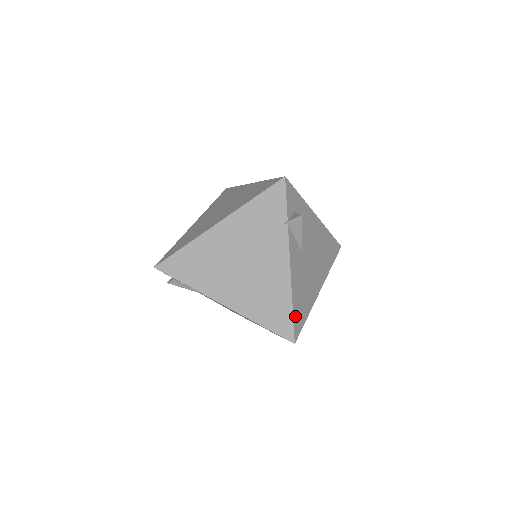
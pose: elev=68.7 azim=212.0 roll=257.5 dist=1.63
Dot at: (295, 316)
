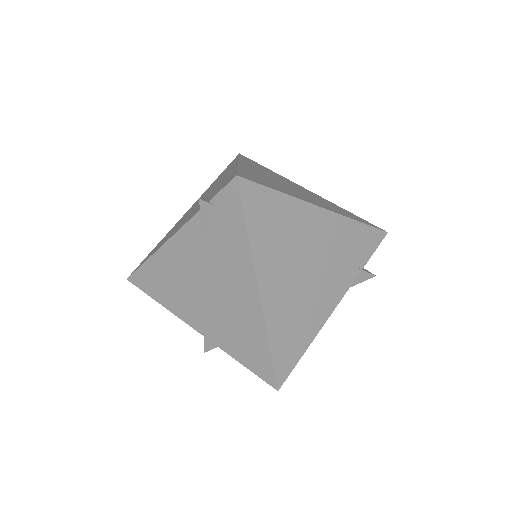
Dot at: occluded
